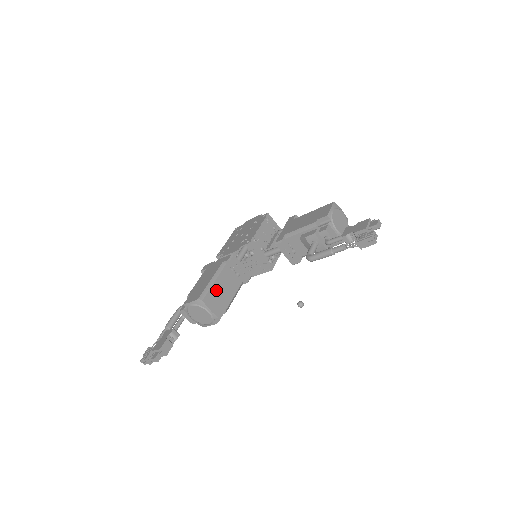
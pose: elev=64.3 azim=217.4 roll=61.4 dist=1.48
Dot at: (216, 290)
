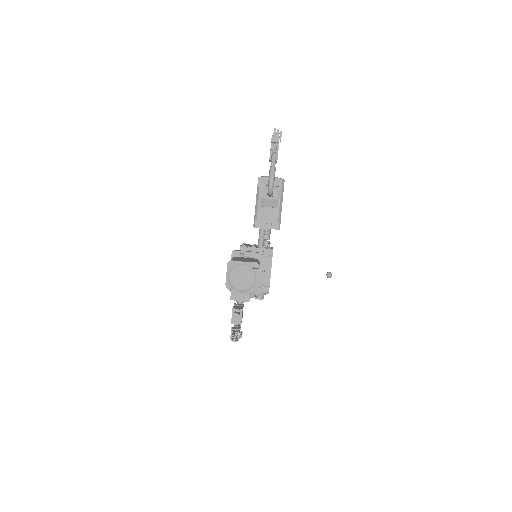
Dot at: (238, 259)
